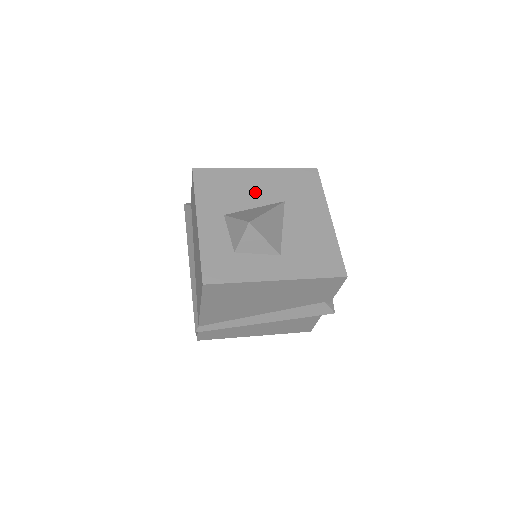
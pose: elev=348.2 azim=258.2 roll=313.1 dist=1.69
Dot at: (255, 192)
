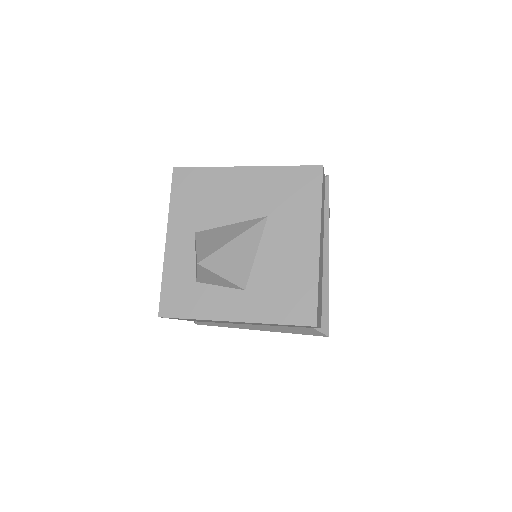
Dot at: (236, 202)
